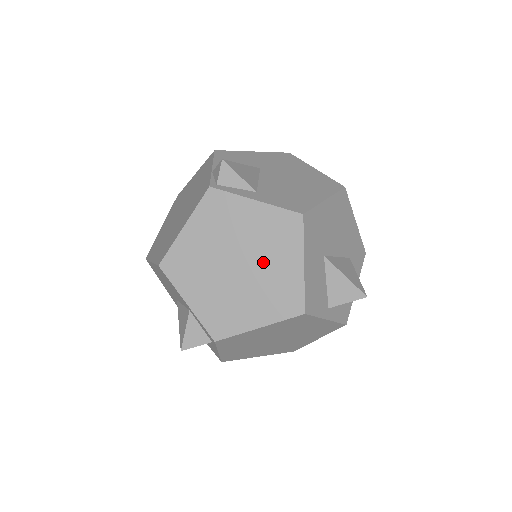
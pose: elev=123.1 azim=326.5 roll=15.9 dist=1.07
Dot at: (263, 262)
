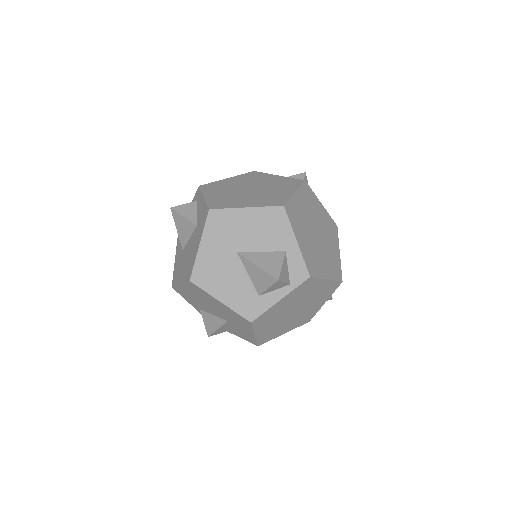
Dot at: (326, 240)
